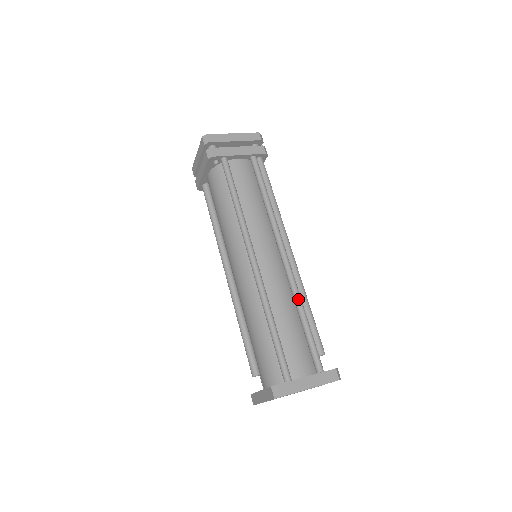
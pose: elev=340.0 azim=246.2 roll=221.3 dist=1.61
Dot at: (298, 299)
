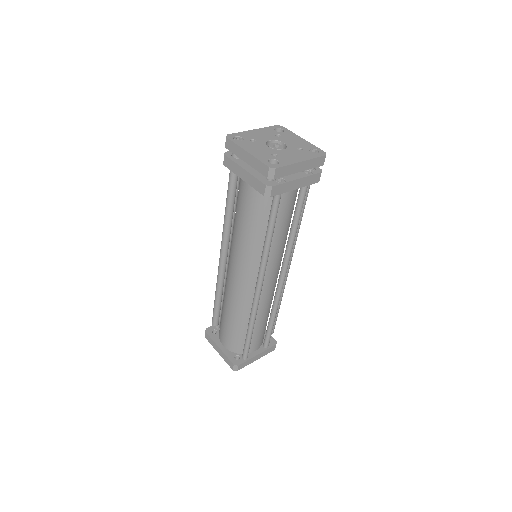
Dot at: (276, 309)
